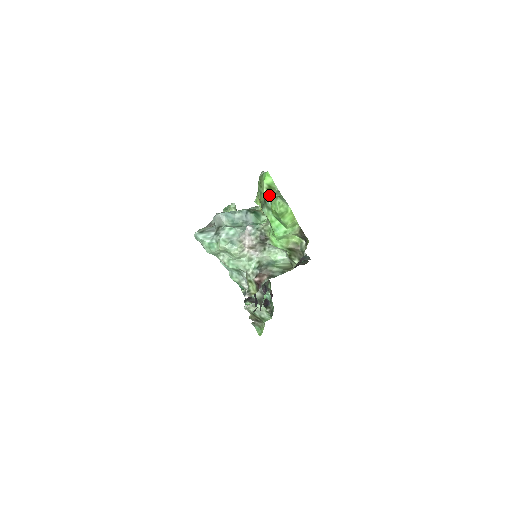
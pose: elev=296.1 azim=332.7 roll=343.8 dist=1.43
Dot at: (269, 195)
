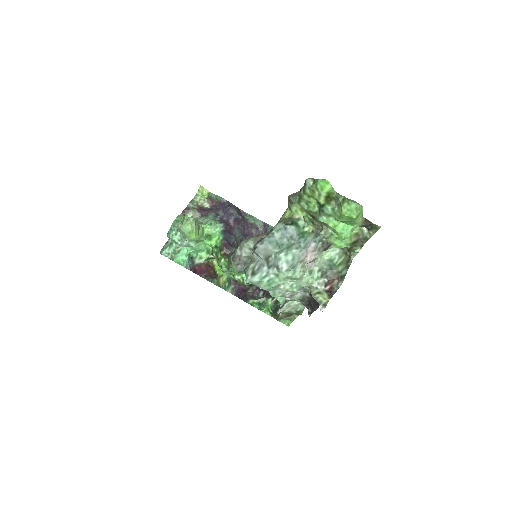
Dot at: (327, 202)
